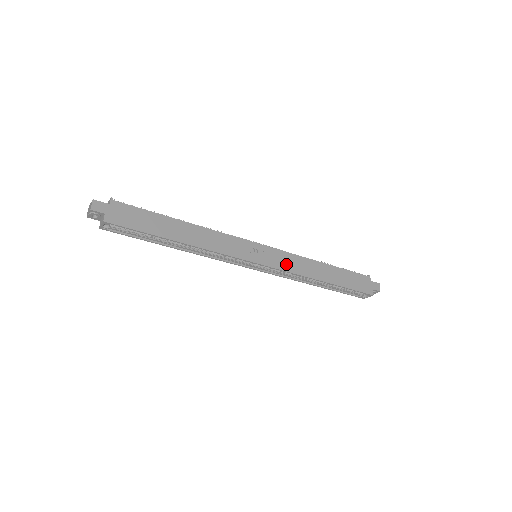
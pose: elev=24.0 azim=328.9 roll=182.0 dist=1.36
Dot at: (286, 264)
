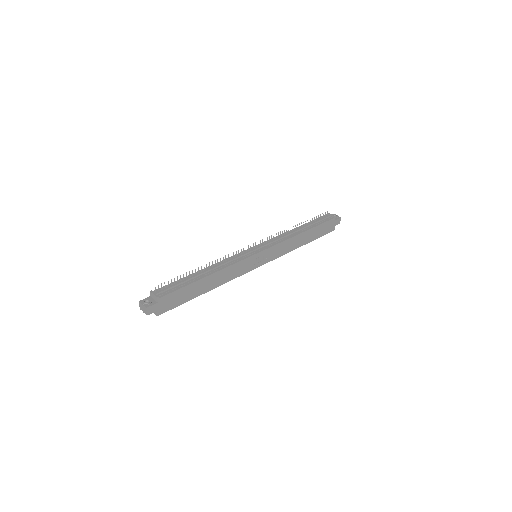
Dot at: (277, 253)
